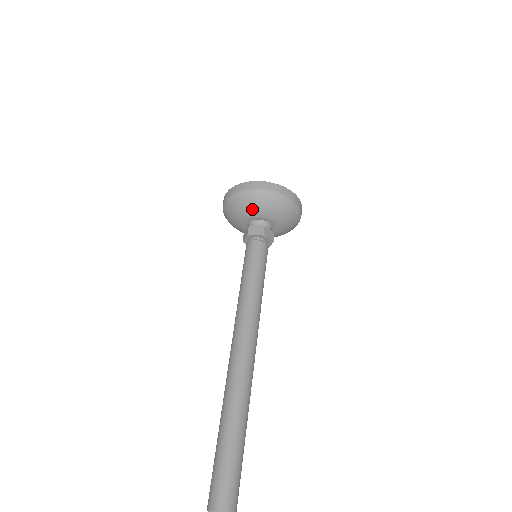
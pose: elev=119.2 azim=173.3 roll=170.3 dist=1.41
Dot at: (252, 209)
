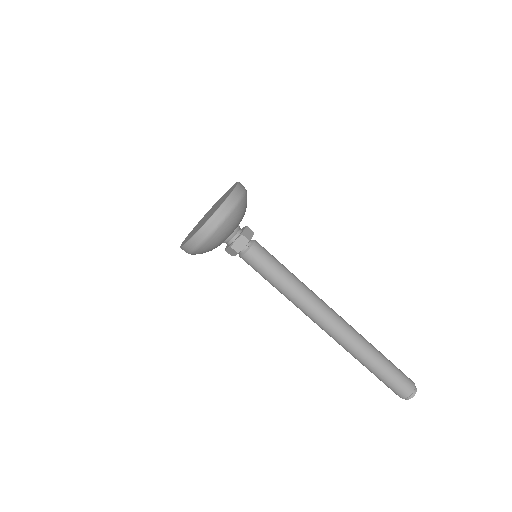
Dot at: (224, 238)
